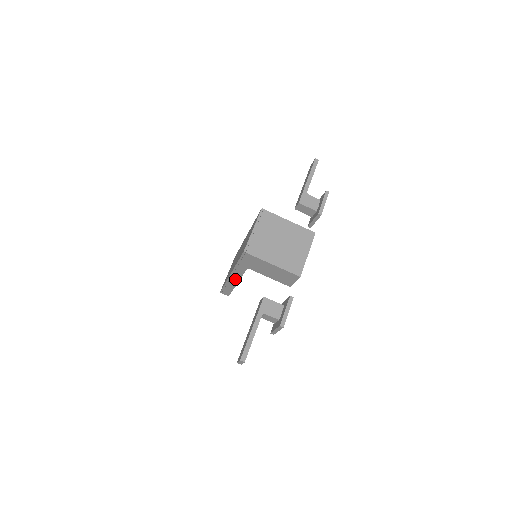
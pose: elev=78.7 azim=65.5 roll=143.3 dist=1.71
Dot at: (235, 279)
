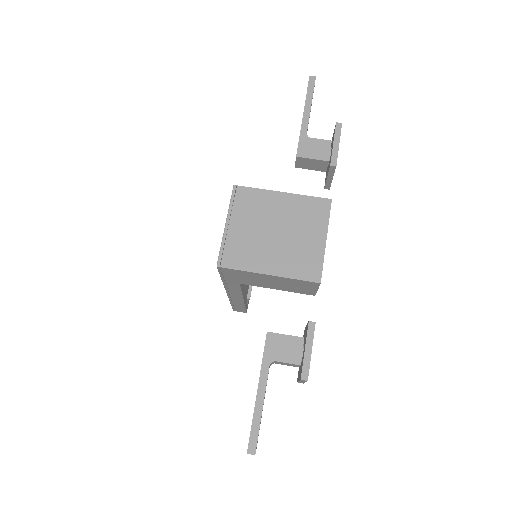
Dot at: (237, 296)
